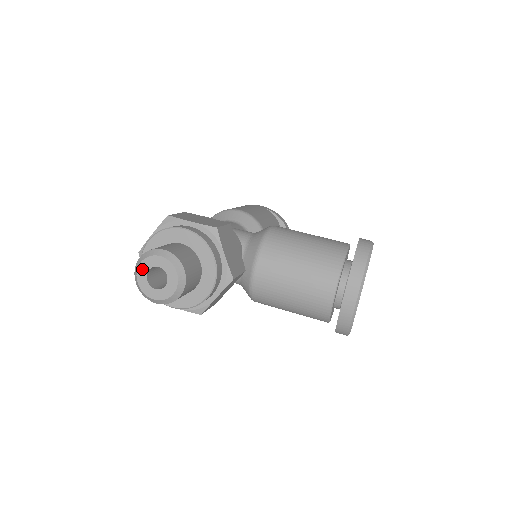
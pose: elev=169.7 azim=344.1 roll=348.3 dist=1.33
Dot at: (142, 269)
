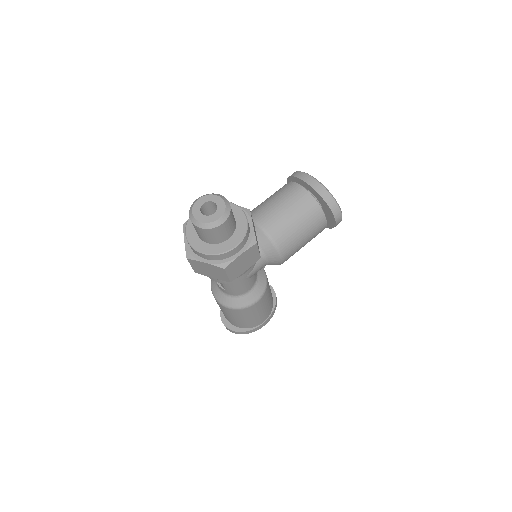
Dot at: (196, 214)
